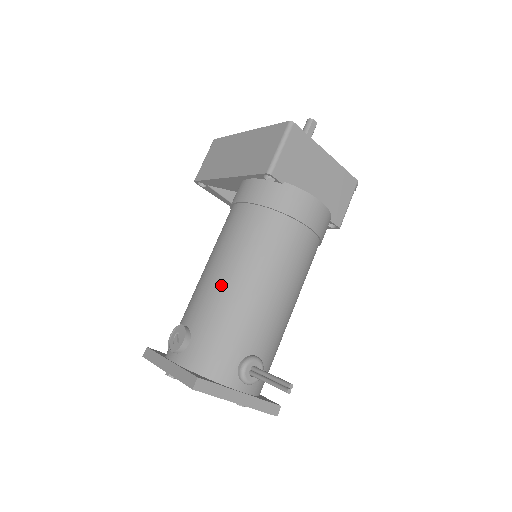
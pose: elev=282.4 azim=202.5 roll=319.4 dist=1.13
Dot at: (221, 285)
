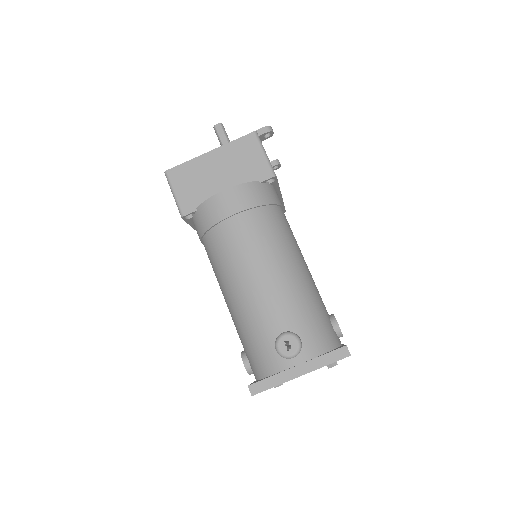
Dot at: (229, 308)
